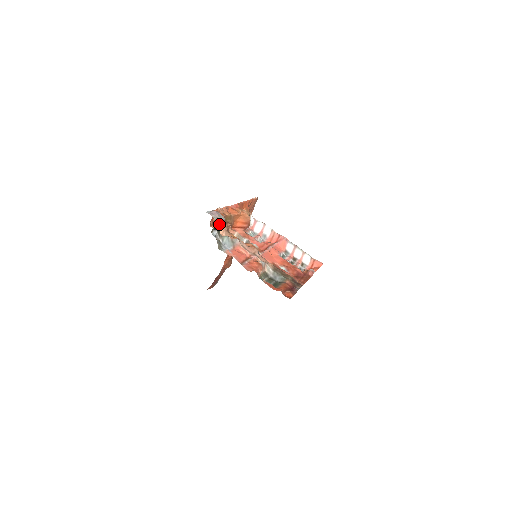
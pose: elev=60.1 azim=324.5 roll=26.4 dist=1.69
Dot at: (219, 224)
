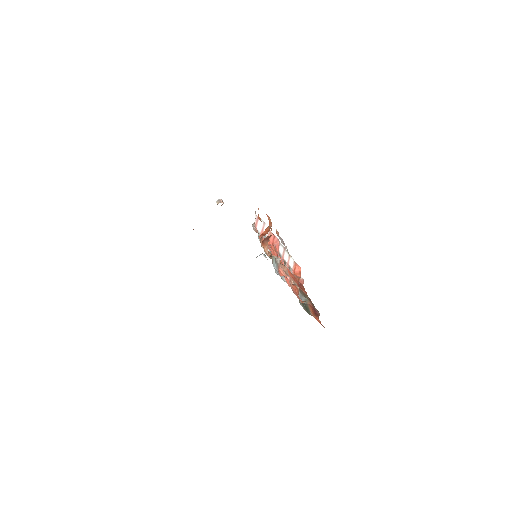
Dot at: occluded
